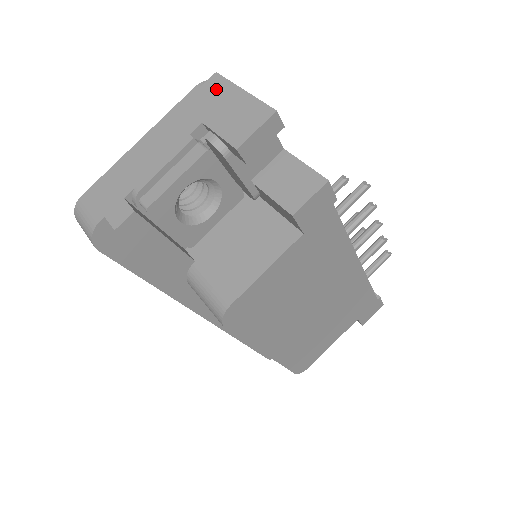
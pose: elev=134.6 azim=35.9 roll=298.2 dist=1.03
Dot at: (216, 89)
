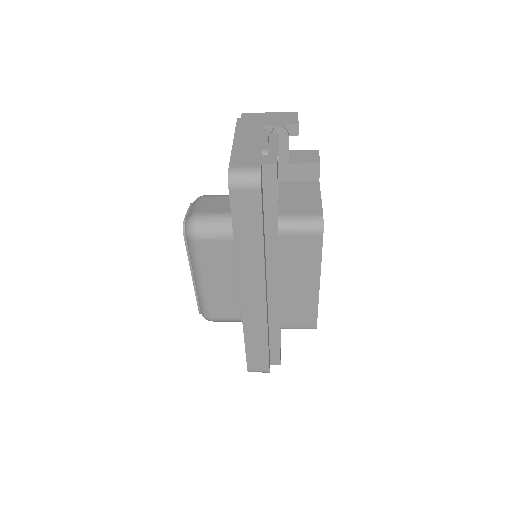
Dot at: (252, 116)
